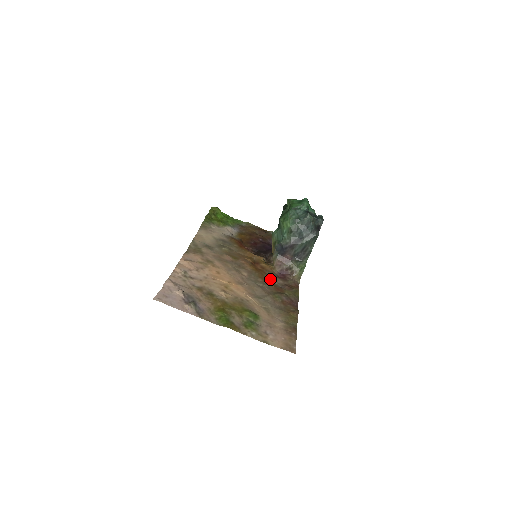
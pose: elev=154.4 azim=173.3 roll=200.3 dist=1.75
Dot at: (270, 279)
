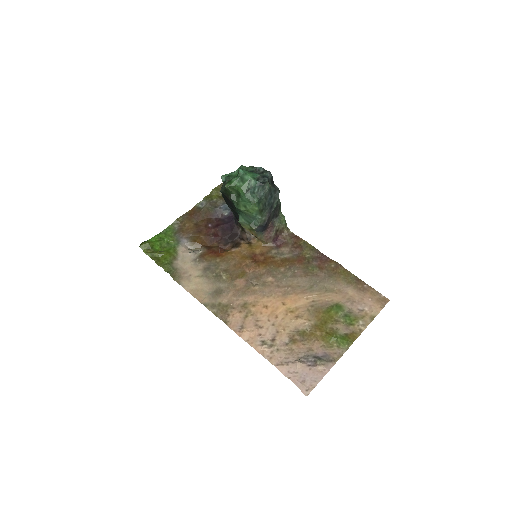
Dot at: (282, 258)
